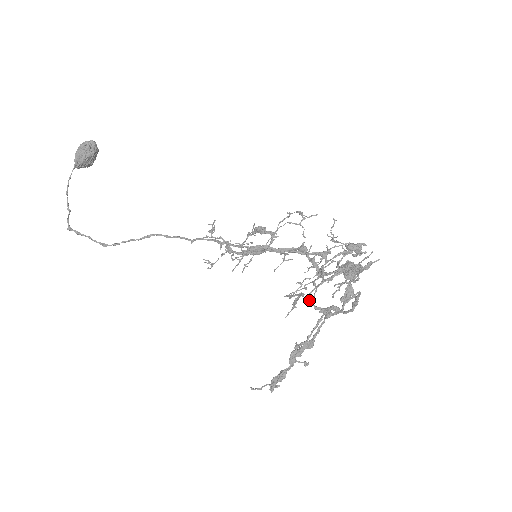
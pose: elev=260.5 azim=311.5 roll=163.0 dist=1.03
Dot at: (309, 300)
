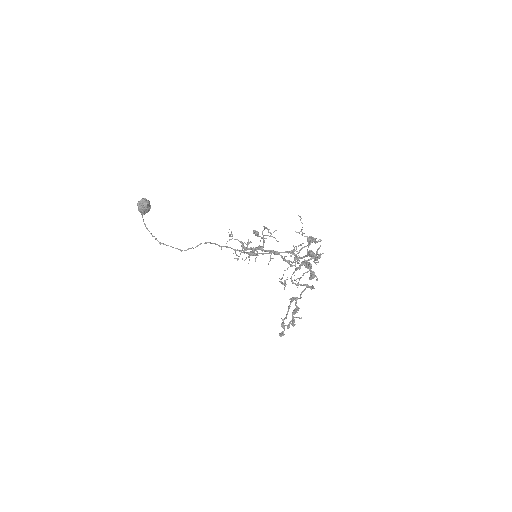
Dot at: (292, 281)
